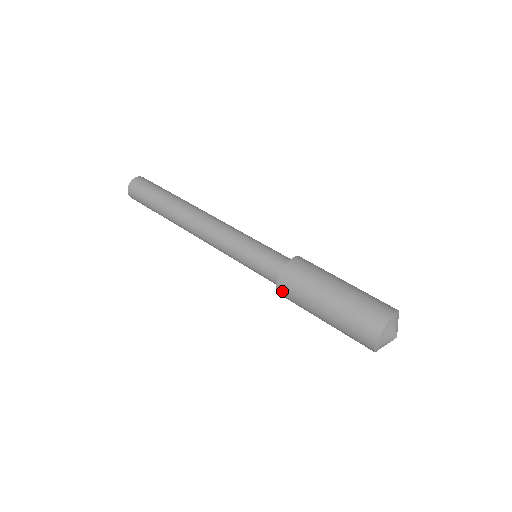
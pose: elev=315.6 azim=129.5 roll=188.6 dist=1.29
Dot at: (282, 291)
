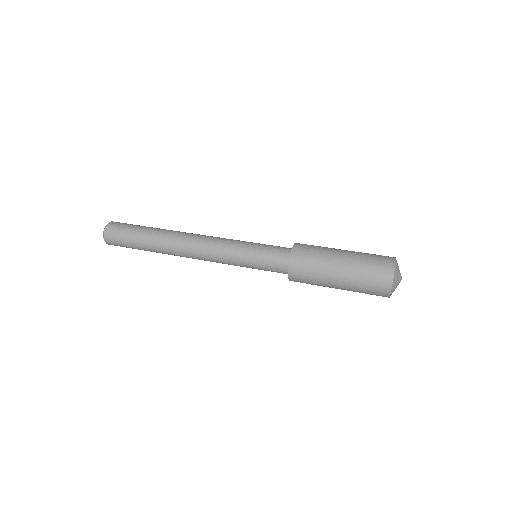
Dot at: (295, 265)
